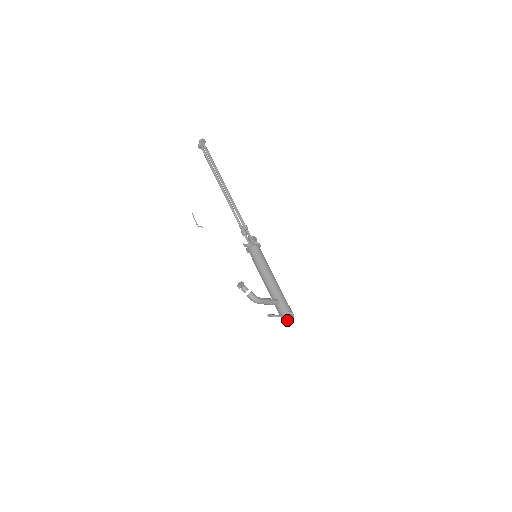
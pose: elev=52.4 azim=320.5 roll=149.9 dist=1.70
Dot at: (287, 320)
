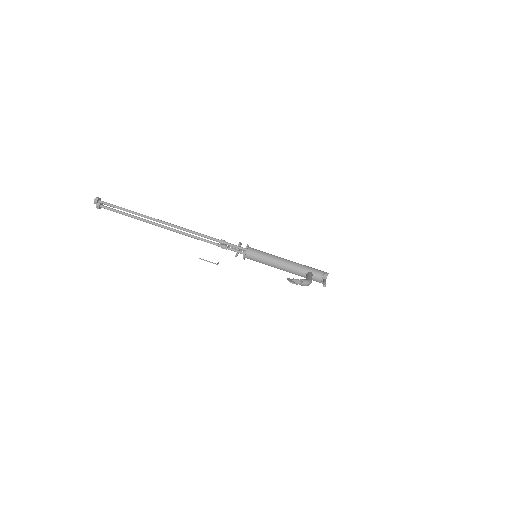
Dot at: occluded
